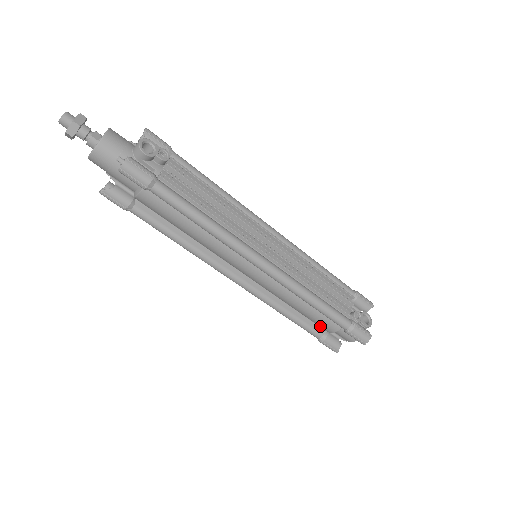
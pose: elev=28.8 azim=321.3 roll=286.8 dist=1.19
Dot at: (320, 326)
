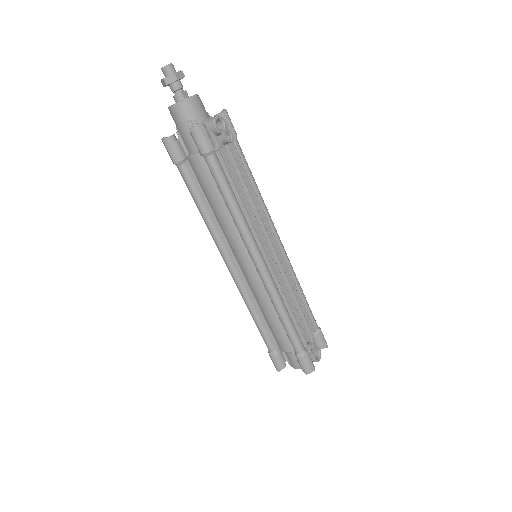
Dot at: (277, 341)
